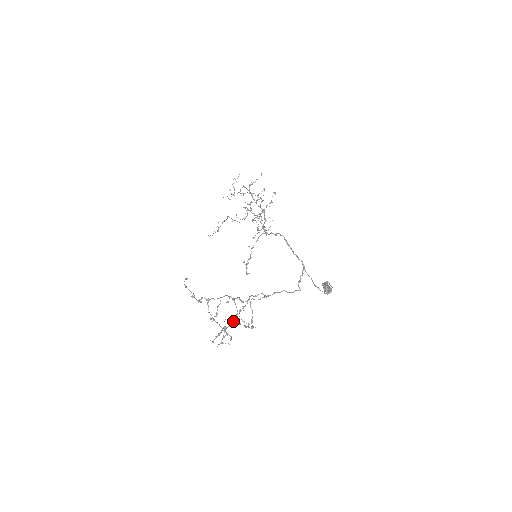
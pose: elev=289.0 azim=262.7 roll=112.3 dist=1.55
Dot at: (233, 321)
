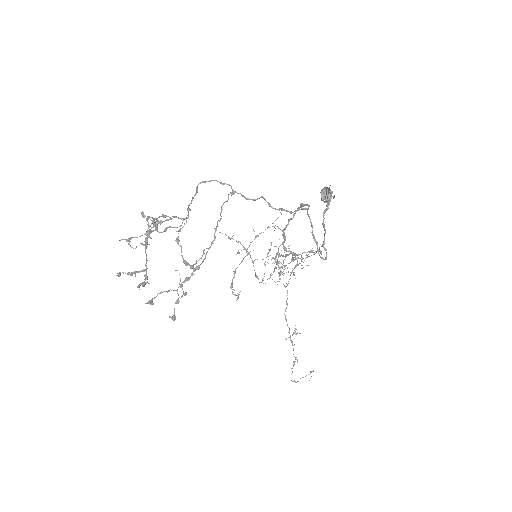
Dot at: occluded
